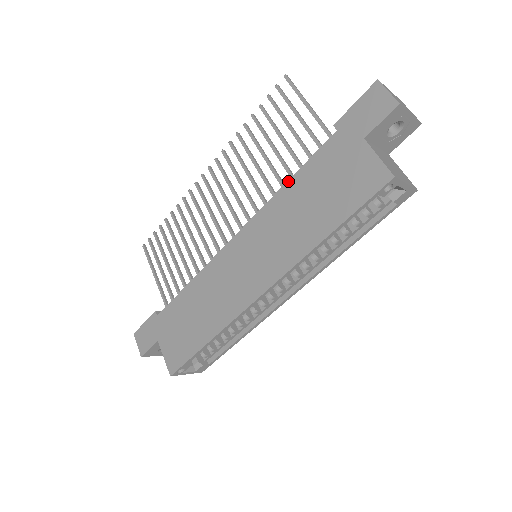
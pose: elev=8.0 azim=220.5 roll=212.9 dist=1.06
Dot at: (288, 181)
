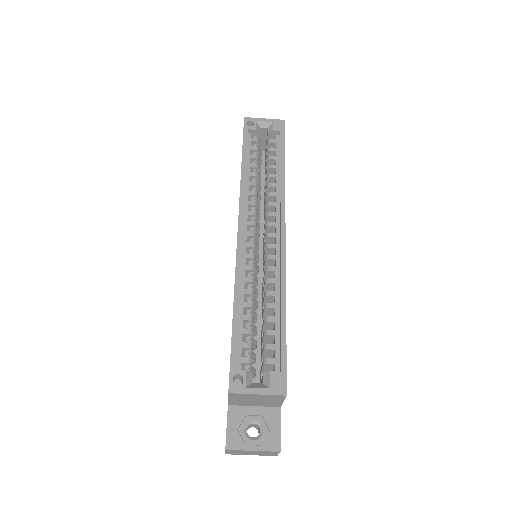
Dot at: occluded
